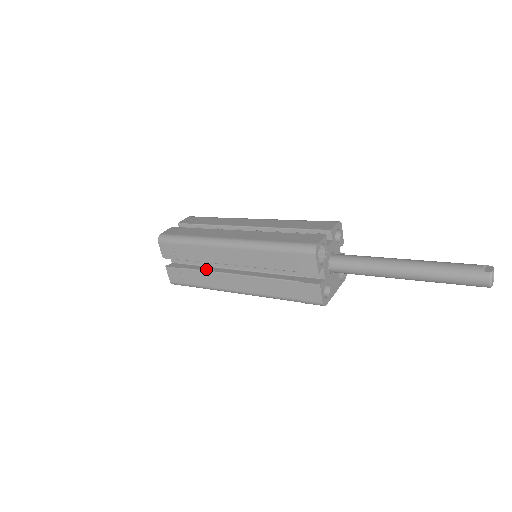
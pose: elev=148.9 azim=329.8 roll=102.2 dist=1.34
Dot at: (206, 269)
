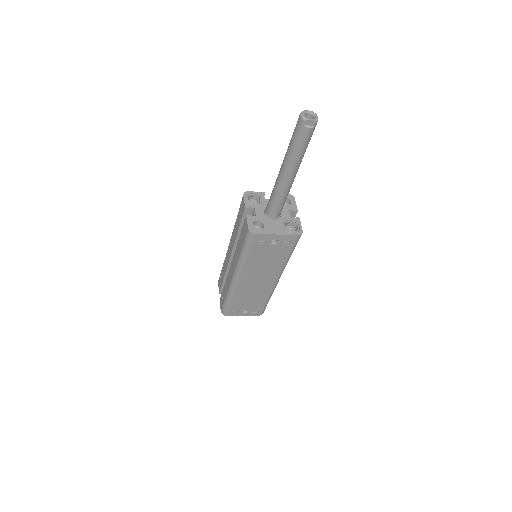
Dot at: occluded
